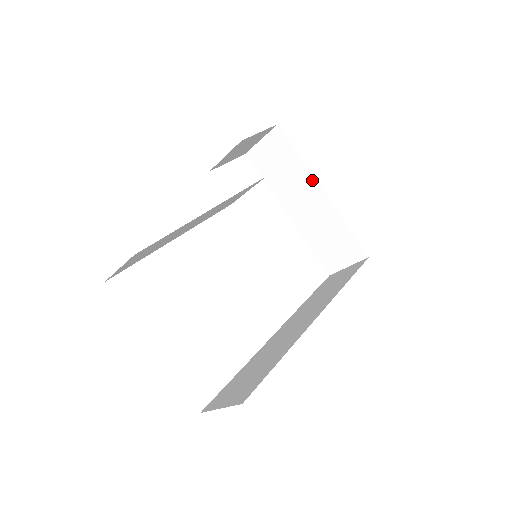
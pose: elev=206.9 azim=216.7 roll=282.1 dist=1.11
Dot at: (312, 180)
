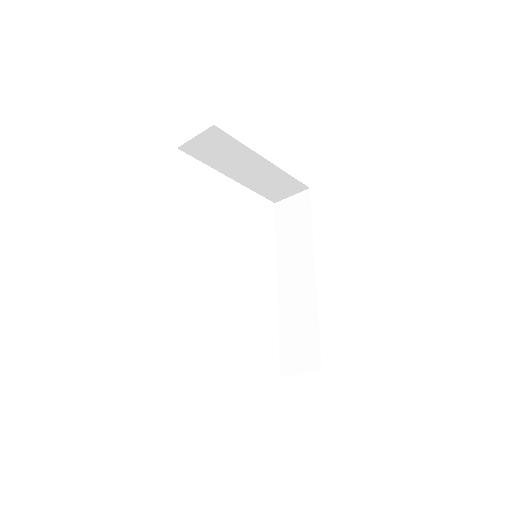
Dot at: (255, 155)
